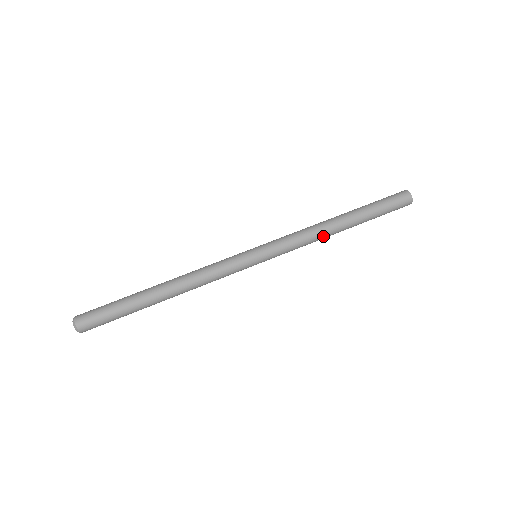
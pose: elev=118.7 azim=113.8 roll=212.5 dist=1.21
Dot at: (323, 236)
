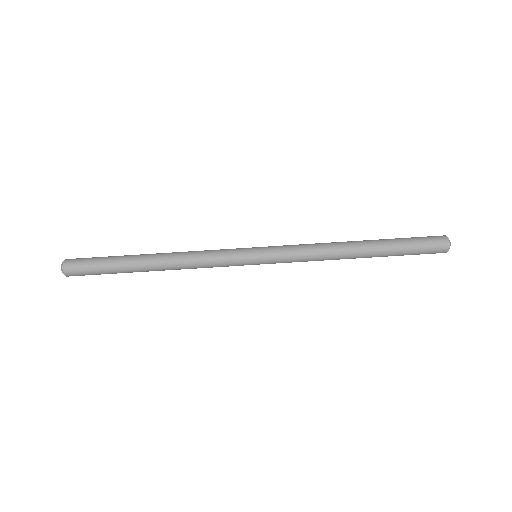
Dot at: occluded
